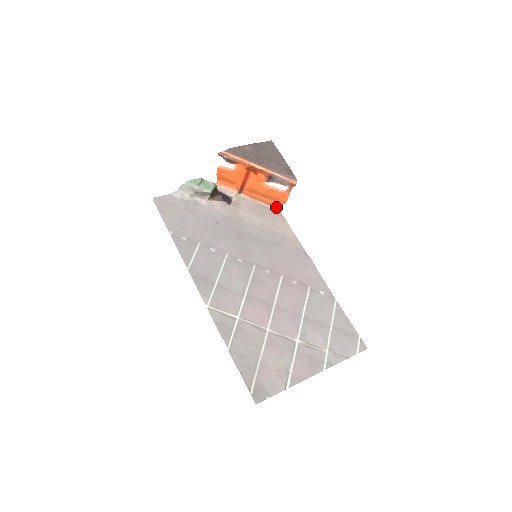
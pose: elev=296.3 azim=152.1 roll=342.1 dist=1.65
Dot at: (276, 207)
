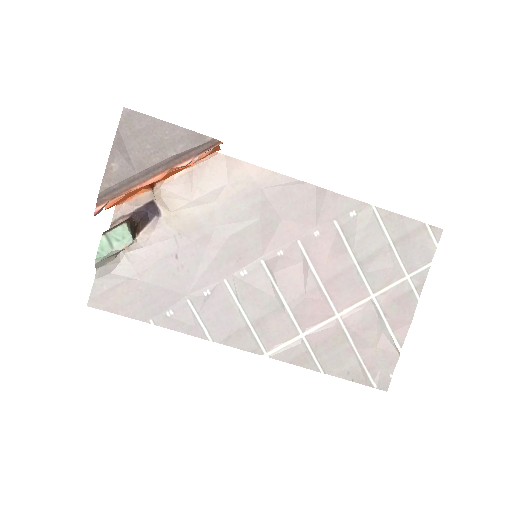
Dot at: occluded
